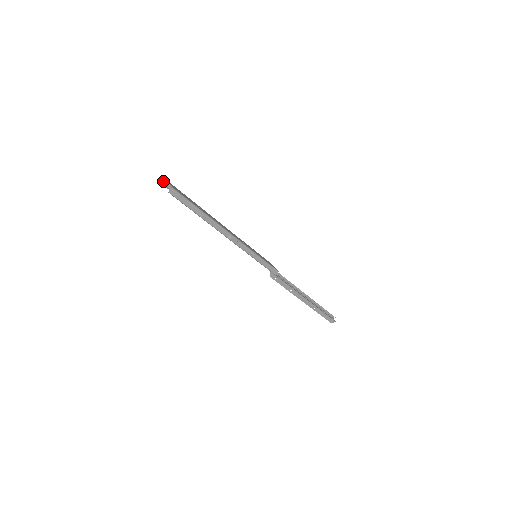
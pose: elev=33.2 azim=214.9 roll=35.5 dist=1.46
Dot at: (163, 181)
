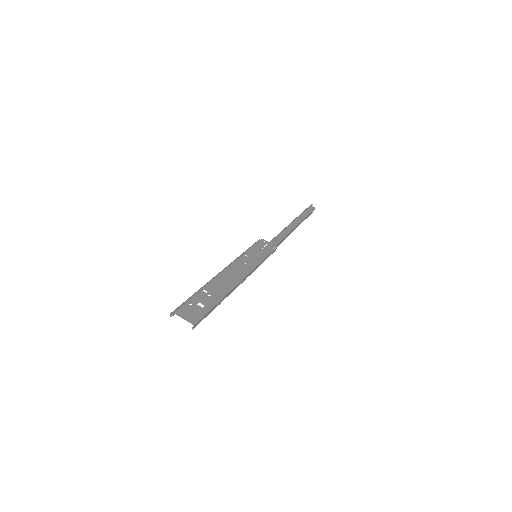
Dot at: (171, 313)
